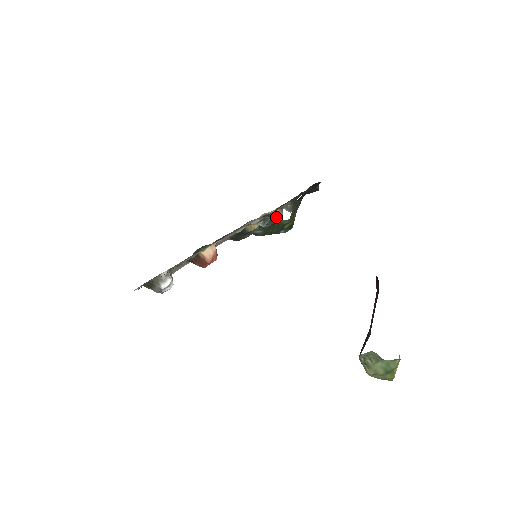
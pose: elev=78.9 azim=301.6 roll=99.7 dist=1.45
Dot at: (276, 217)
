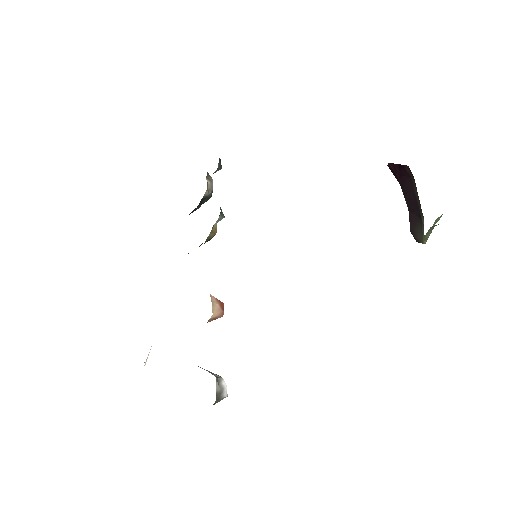
Dot at: (212, 189)
